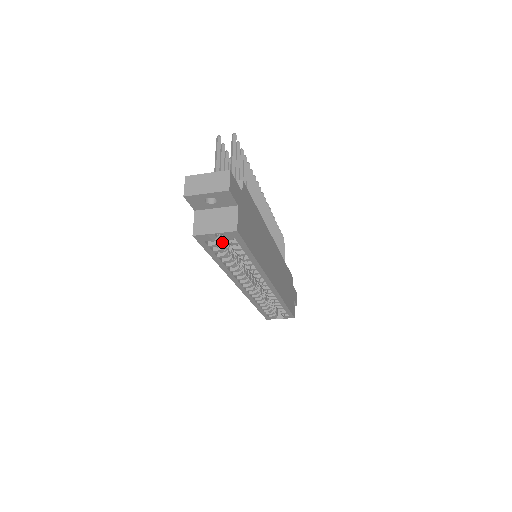
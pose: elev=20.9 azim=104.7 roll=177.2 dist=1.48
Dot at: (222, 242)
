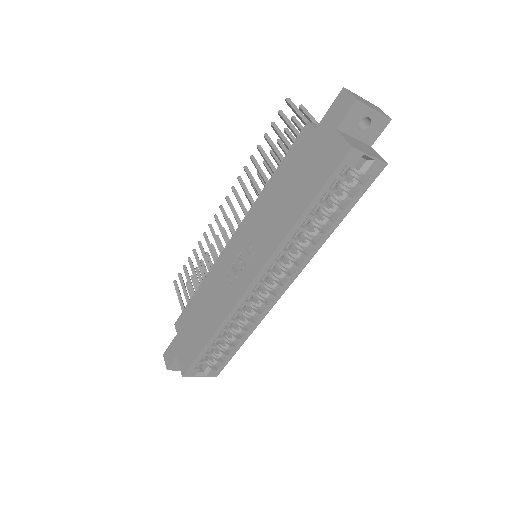
Dot at: (339, 182)
